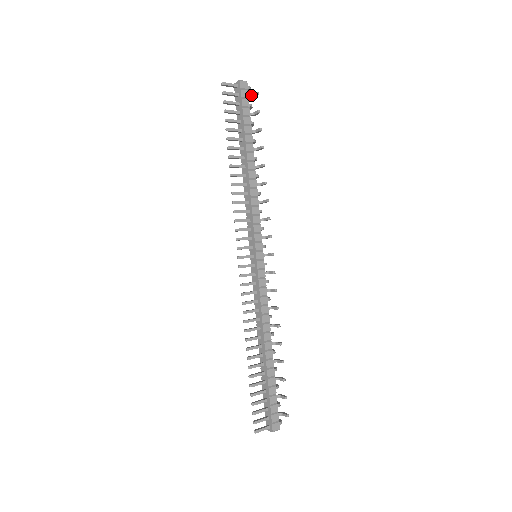
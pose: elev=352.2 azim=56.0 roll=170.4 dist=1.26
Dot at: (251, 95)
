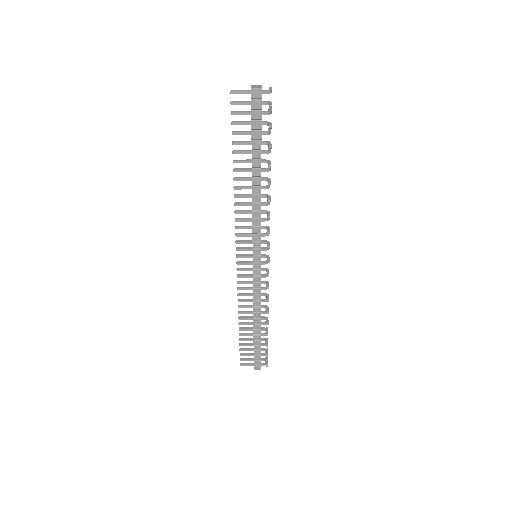
Dot at: (268, 102)
